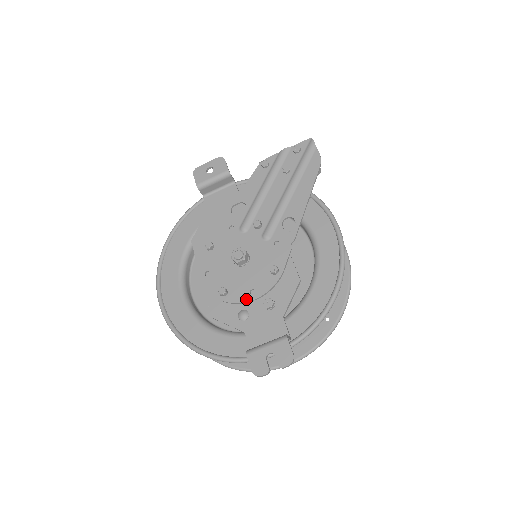
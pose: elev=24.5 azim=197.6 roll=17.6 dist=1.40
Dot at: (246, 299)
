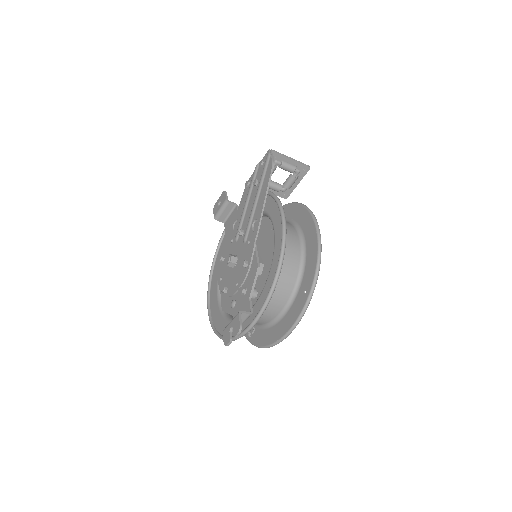
Dot at: (234, 291)
